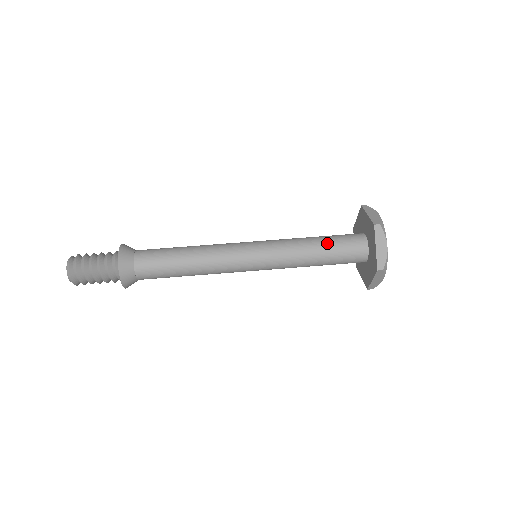
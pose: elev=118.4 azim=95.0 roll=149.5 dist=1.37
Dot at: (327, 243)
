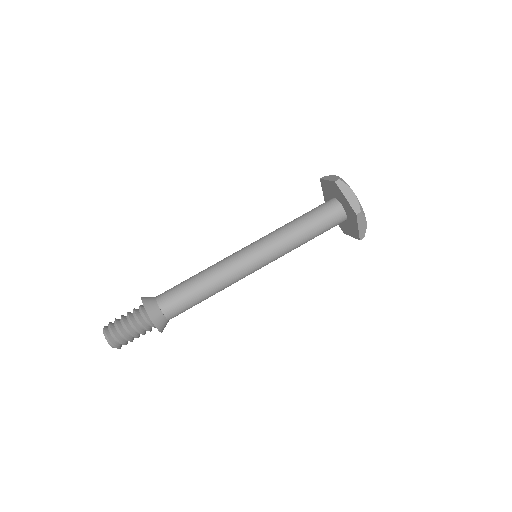
Dot at: (307, 217)
